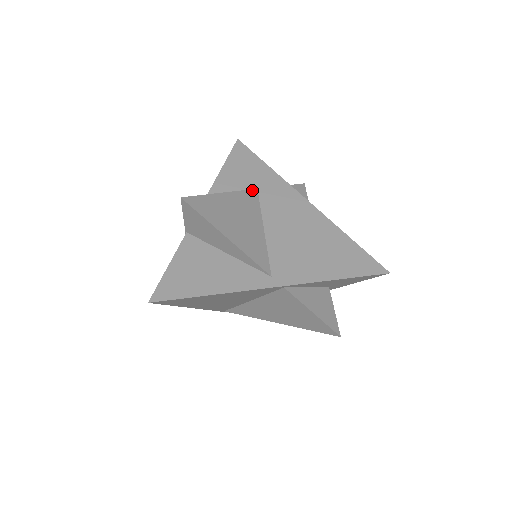
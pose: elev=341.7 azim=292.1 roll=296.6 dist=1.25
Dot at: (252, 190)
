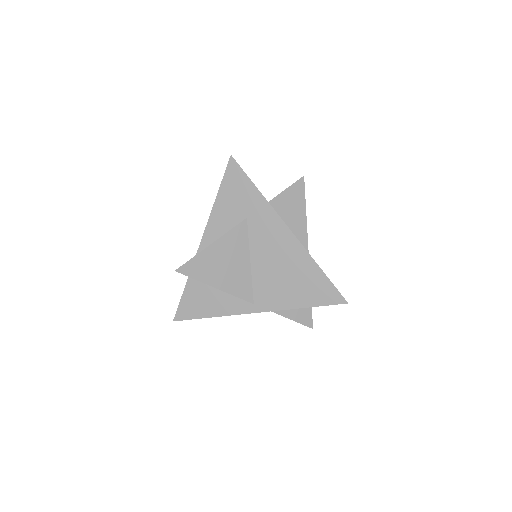
Dot at: (241, 223)
